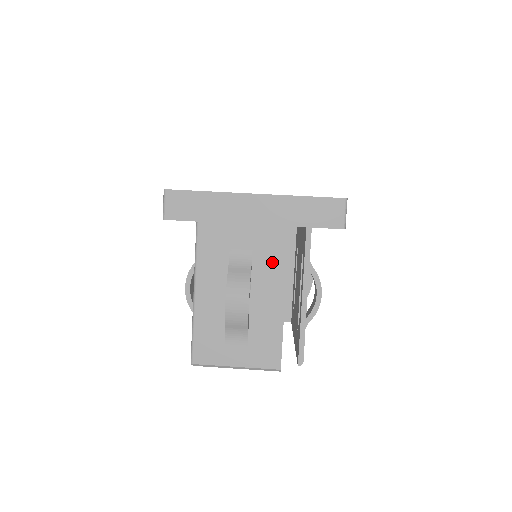
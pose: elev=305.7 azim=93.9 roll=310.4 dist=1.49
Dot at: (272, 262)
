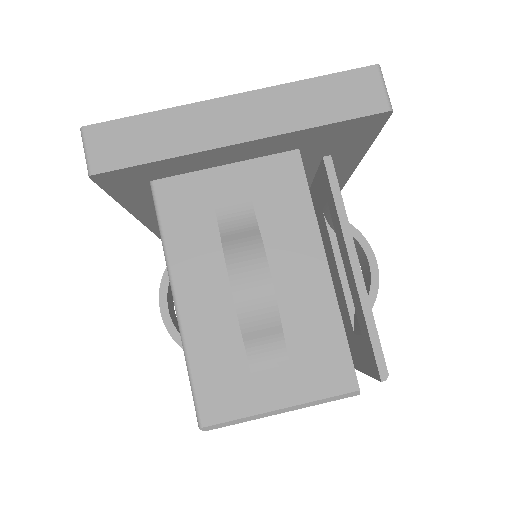
Dot at: (289, 211)
